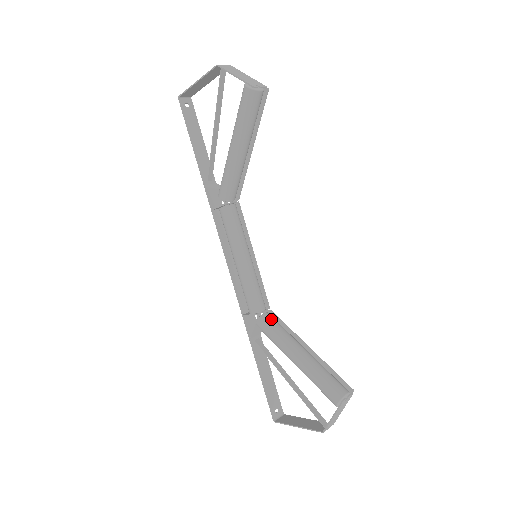
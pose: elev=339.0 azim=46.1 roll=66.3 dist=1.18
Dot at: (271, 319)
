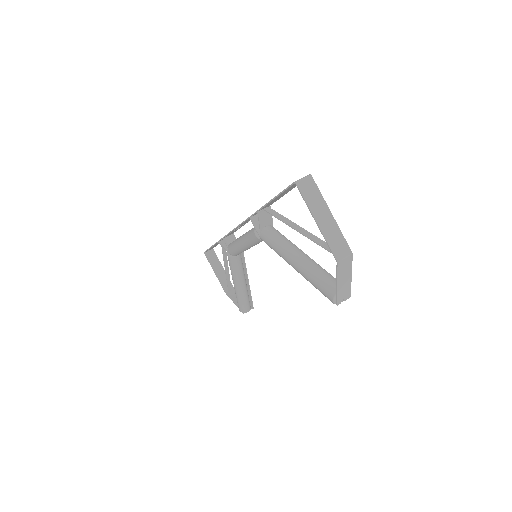
Dot at: (238, 262)
